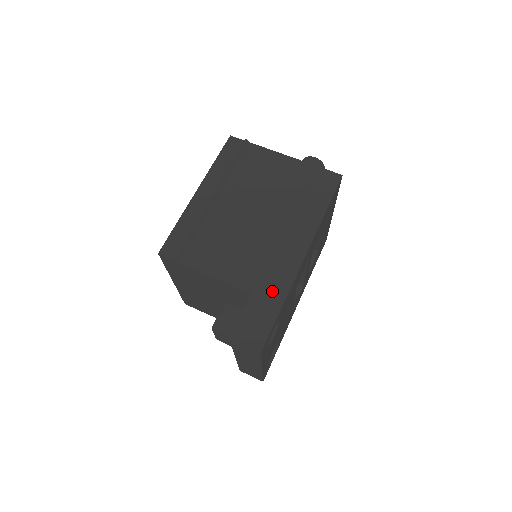
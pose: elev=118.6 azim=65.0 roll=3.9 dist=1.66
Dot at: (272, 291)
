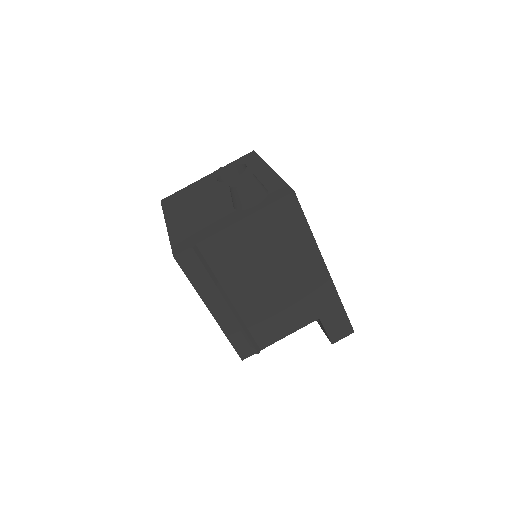
Dot at: (329, 306)
